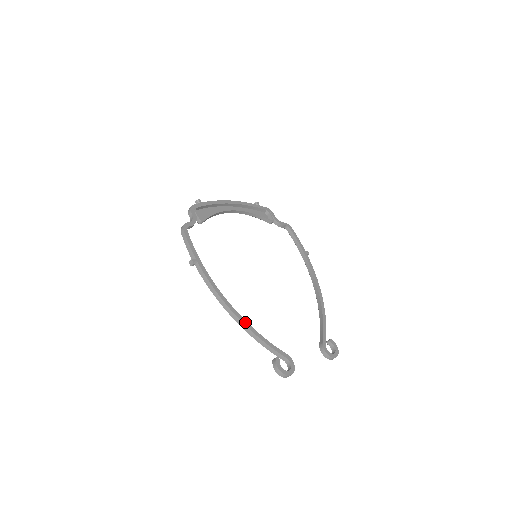
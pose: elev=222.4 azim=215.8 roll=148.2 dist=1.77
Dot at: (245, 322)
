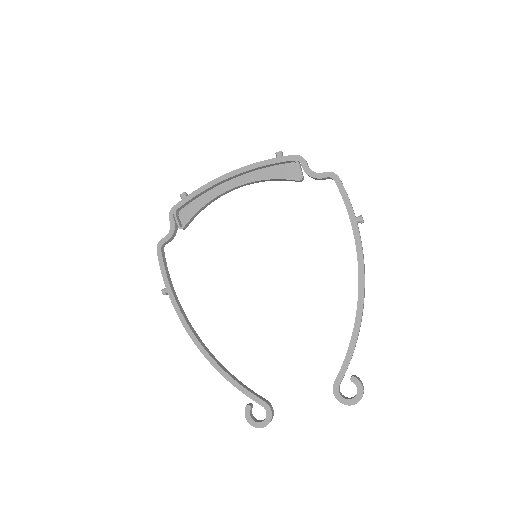
Dot at: (213, 362)
